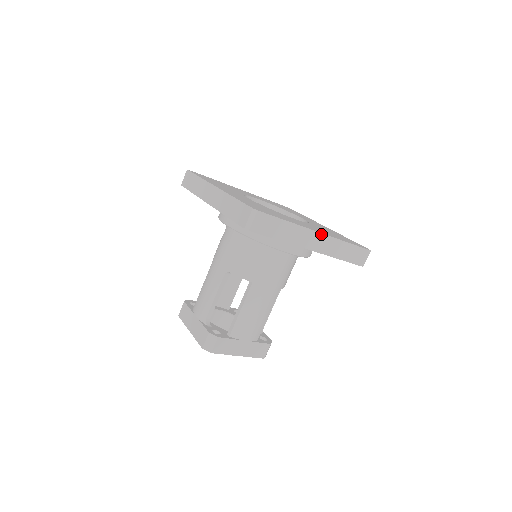
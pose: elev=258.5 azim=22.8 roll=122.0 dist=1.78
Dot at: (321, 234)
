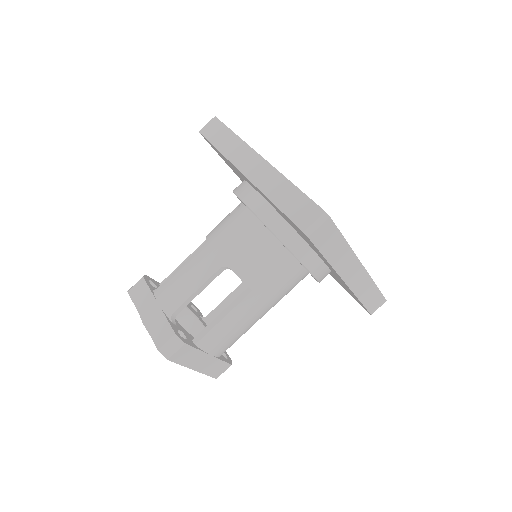
Dot at: (363, 268)
